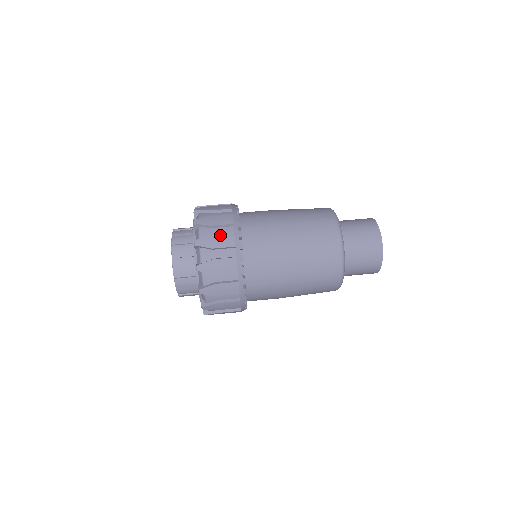
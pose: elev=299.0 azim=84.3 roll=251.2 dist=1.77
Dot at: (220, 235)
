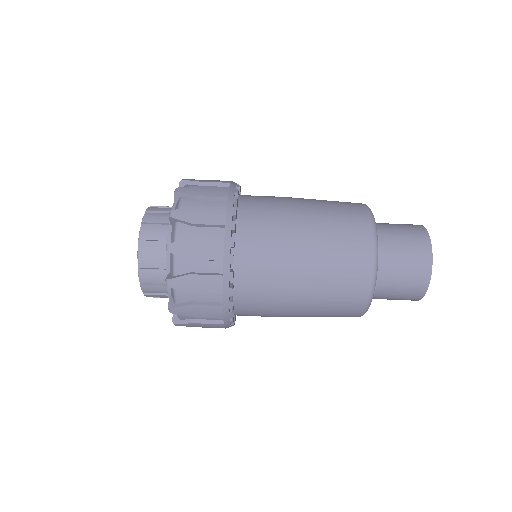
Dot at: (203, 307)
